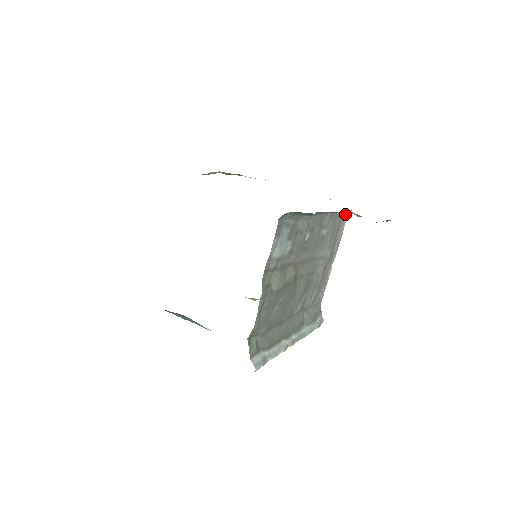
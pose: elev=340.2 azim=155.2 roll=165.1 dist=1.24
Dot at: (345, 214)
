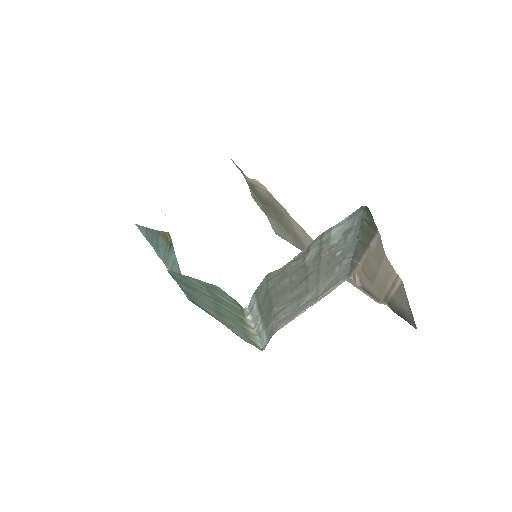
Dot at: (346, 277)
